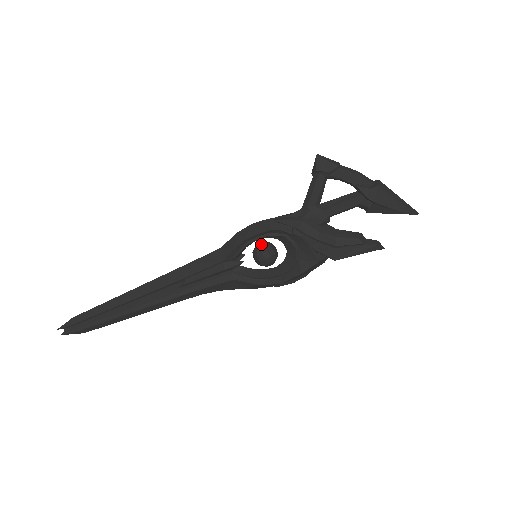
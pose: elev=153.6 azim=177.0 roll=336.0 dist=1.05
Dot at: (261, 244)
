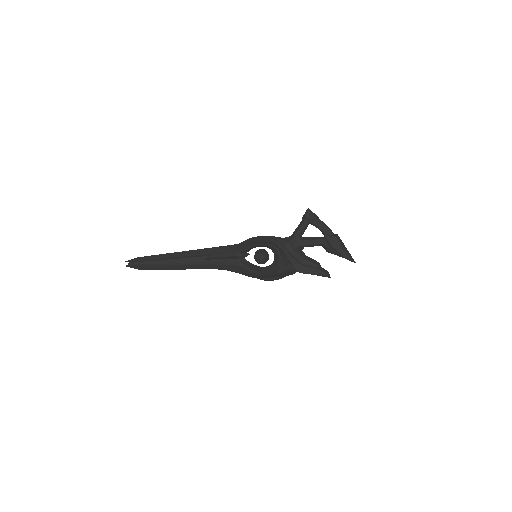
Dot at: (261, 249)
